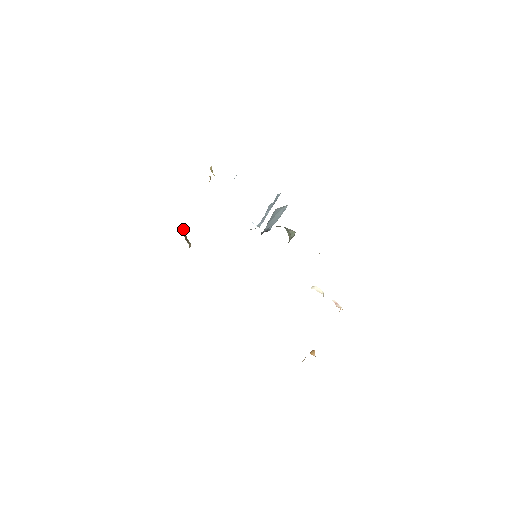
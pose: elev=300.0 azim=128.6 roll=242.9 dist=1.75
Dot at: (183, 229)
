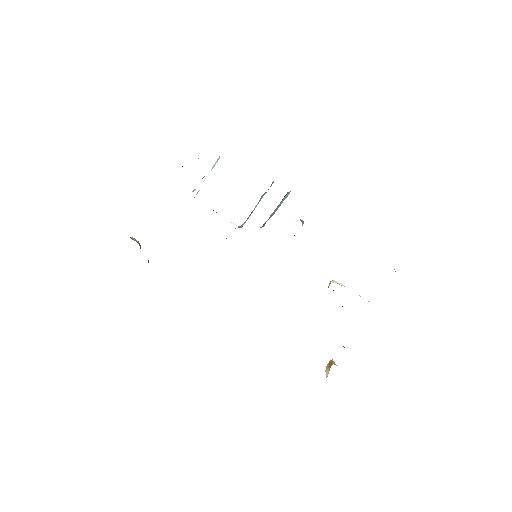
Dot at: occluded
